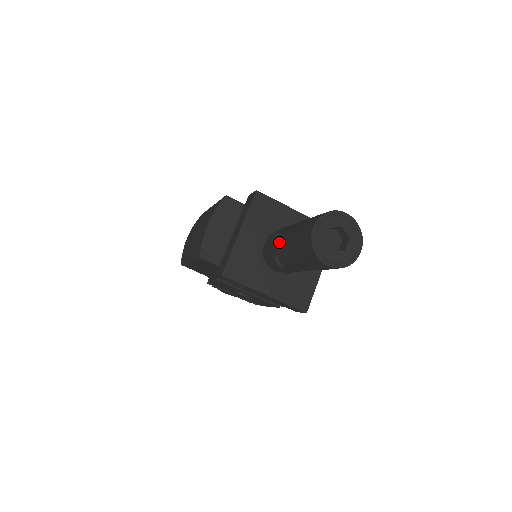
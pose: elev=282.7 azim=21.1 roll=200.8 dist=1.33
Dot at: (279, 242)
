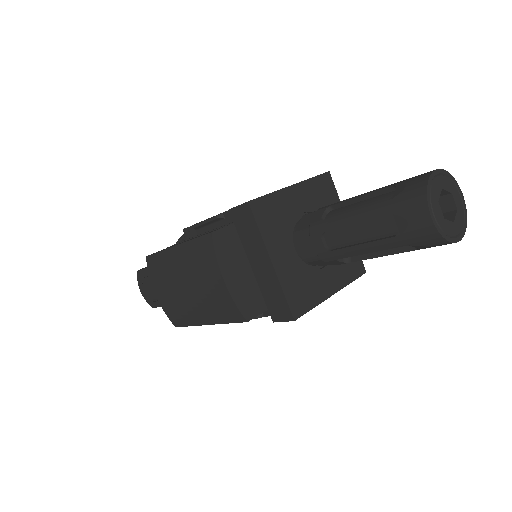
Dot at: (336, 242)
